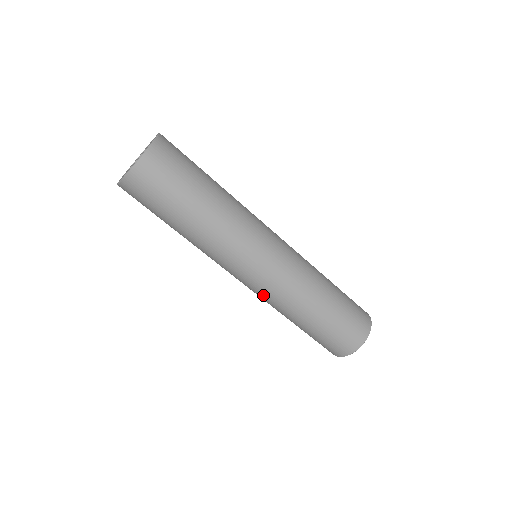
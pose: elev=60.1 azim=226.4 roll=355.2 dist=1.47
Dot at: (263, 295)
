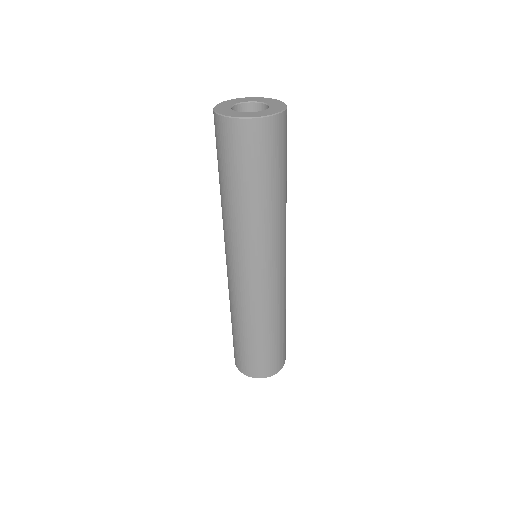
Dot at: occluded
